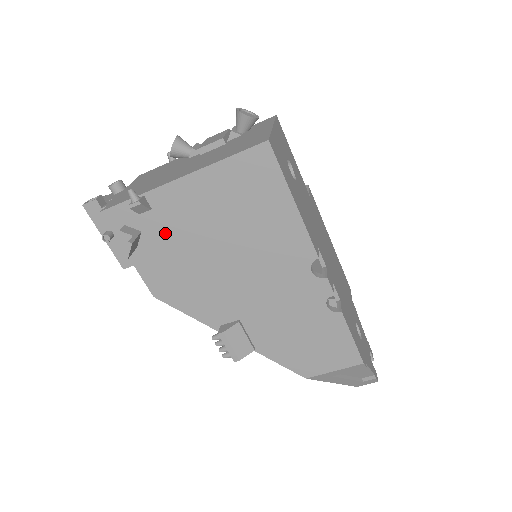
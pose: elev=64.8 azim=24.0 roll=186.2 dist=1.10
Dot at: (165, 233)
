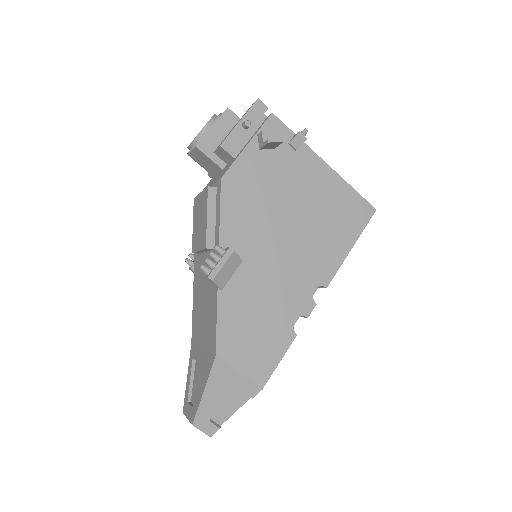
Dot at: (283, 167)
